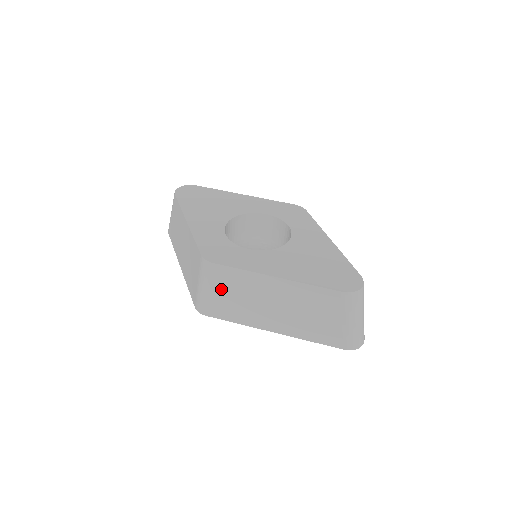
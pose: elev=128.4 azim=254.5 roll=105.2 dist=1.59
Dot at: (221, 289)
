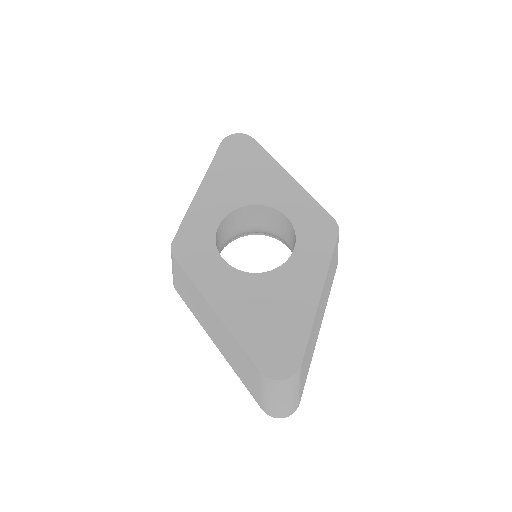
Dot at: (181, 281)
